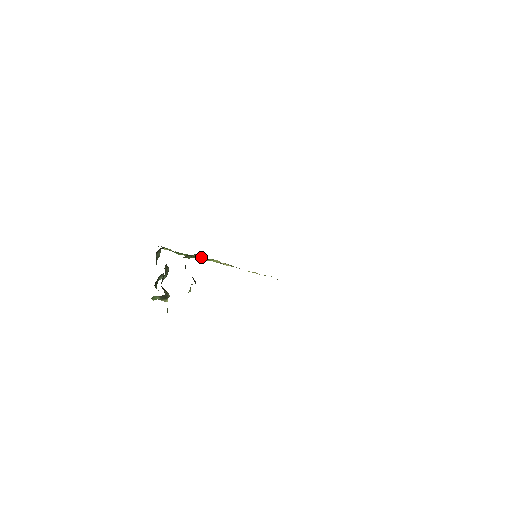
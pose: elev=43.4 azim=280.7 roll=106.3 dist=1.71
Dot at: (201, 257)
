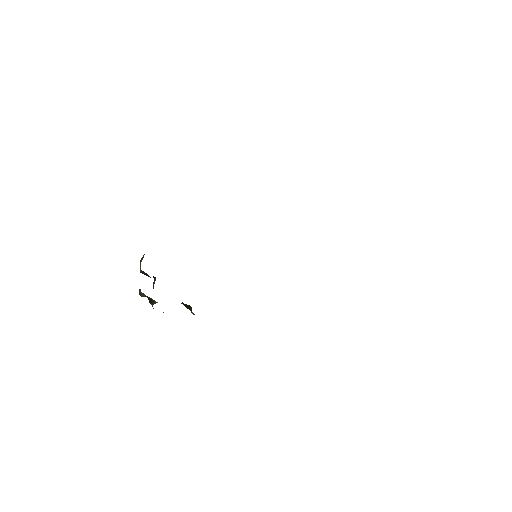
Dot at: occluded
